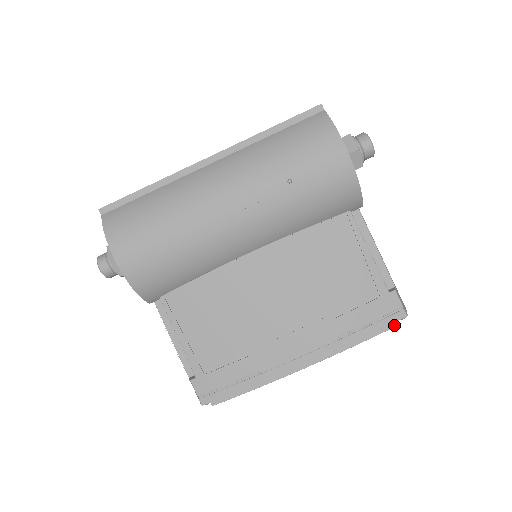
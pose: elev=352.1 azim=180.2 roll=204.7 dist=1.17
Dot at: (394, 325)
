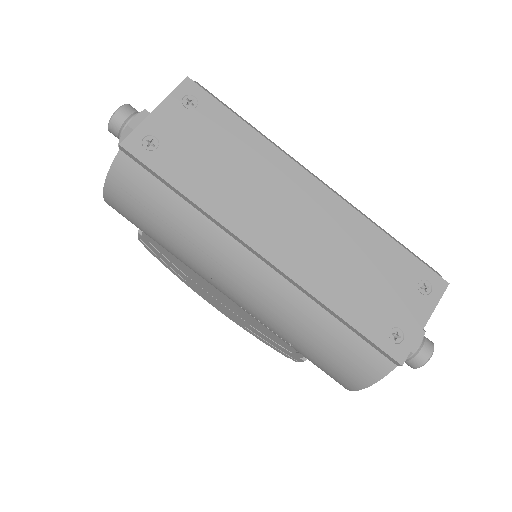
Dot at: (284, 355)
